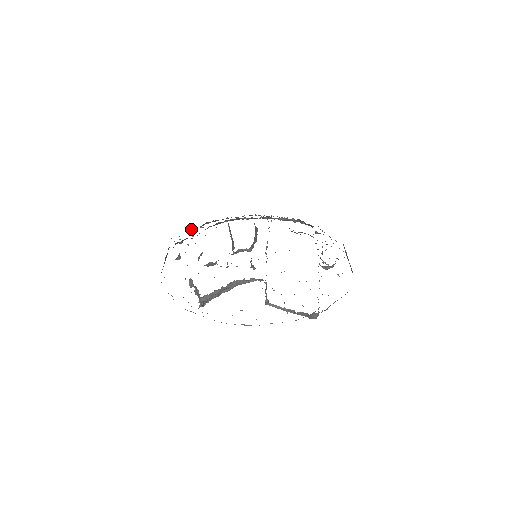
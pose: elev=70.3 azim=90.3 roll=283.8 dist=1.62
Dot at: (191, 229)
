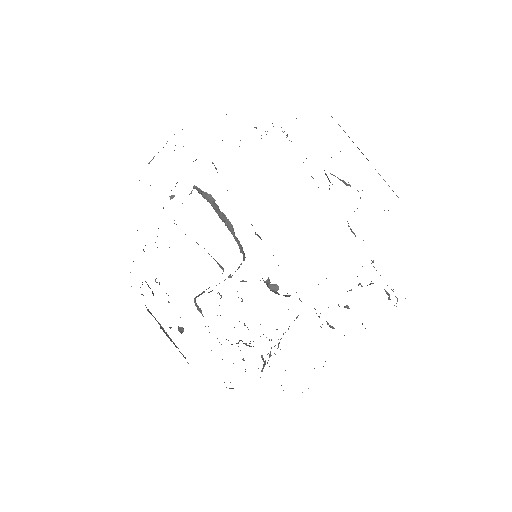
Dot at: occluded
